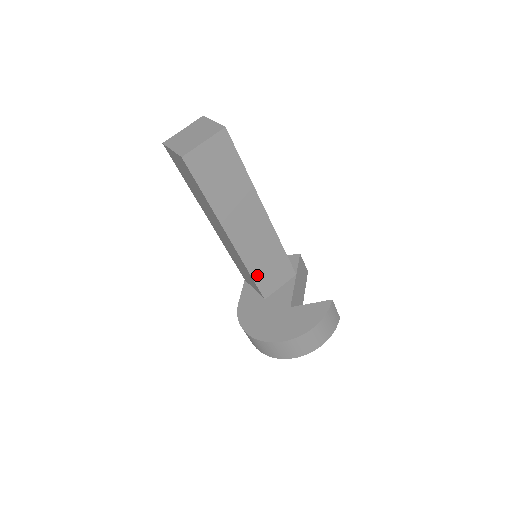
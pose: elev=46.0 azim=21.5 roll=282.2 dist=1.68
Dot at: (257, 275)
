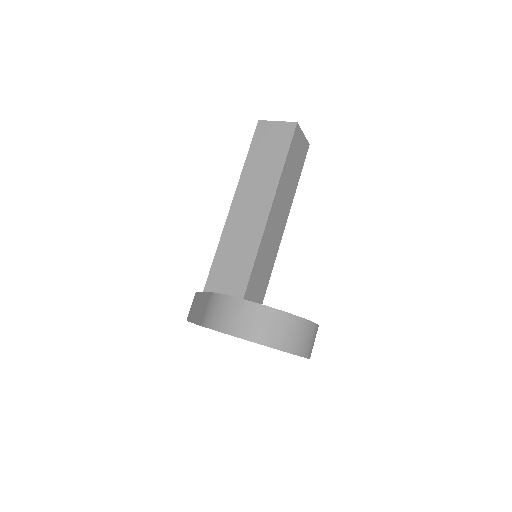
Dot at: (255, 268)
